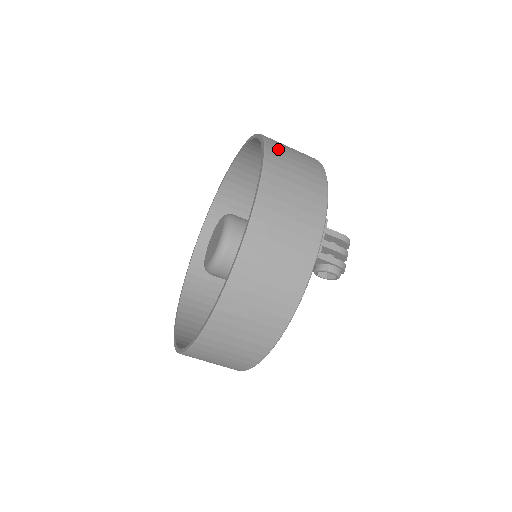
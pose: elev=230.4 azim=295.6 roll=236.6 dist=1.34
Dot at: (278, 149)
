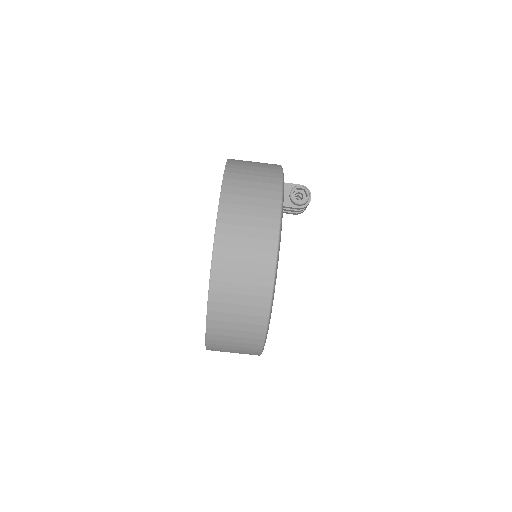
Dot at: occluded
